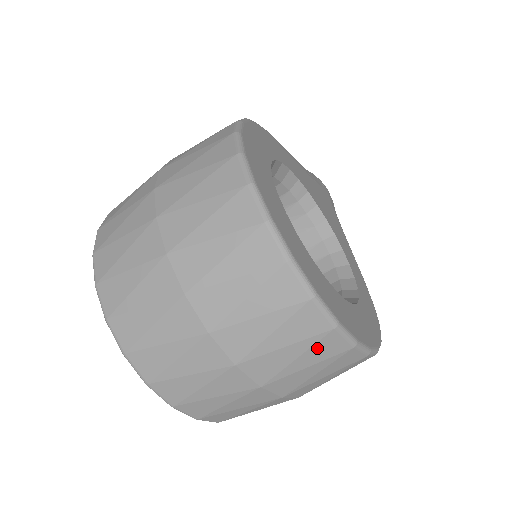
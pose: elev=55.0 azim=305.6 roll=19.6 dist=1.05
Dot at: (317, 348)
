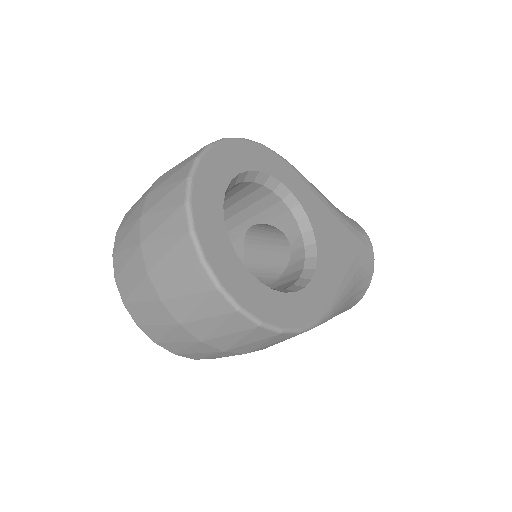
Dot at: (191, 277)
